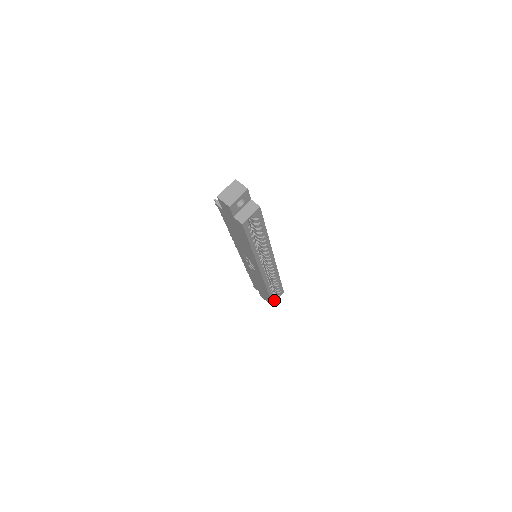
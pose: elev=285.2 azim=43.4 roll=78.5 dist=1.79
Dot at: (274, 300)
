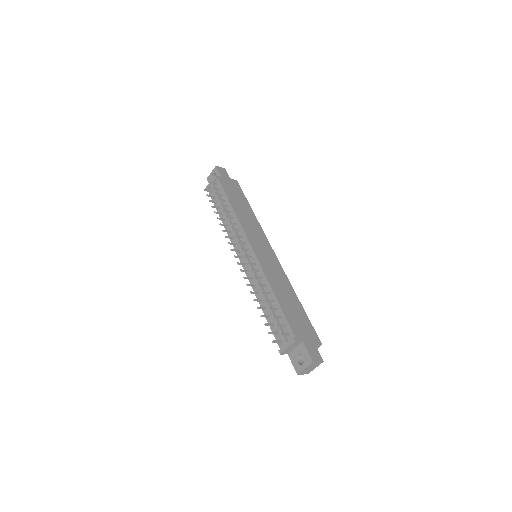
Dot at: occluded
